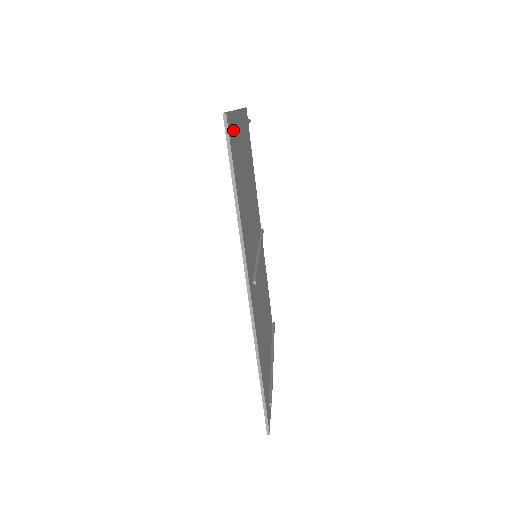
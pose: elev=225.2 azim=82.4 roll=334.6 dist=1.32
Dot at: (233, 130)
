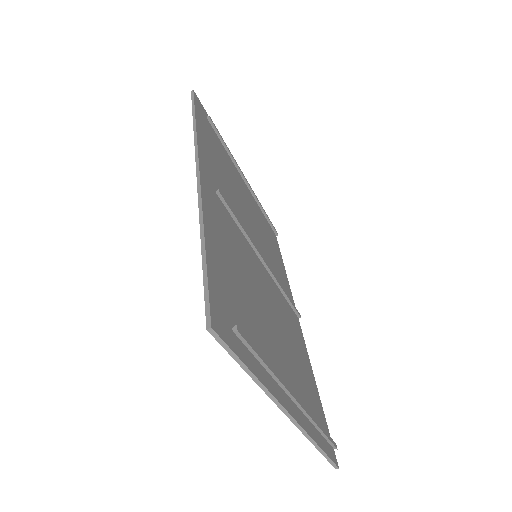
Dot at: (207, 117)
